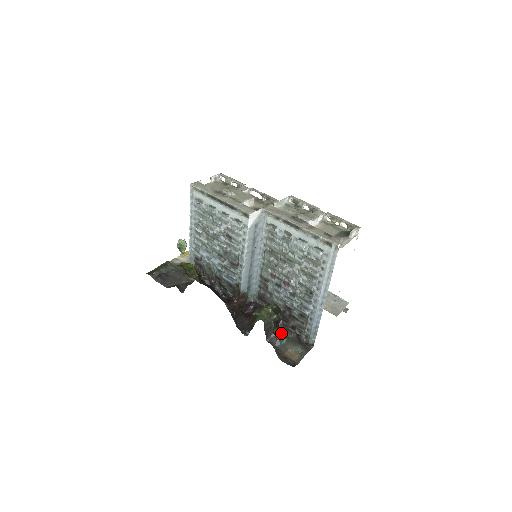
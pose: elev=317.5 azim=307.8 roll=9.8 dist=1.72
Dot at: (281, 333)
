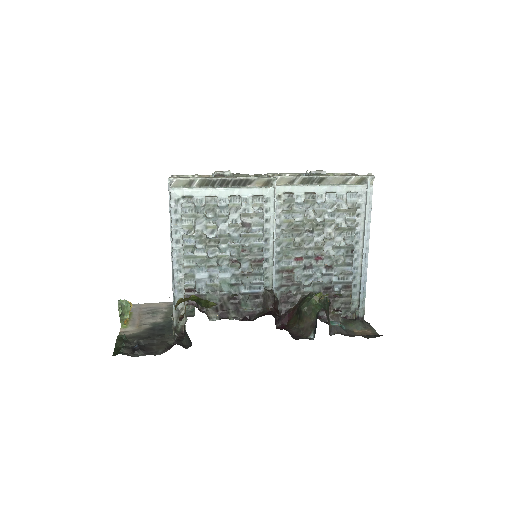
Dot at: occluded
